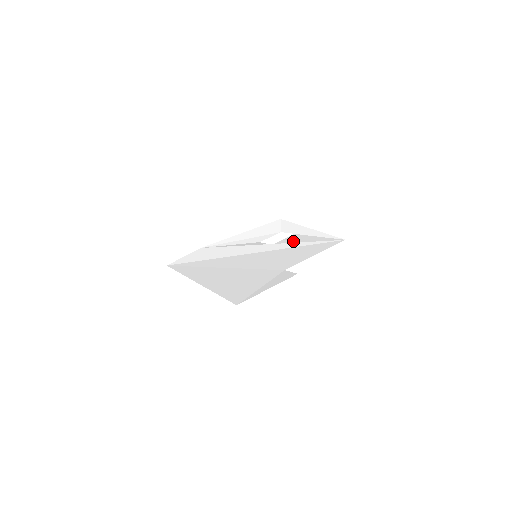
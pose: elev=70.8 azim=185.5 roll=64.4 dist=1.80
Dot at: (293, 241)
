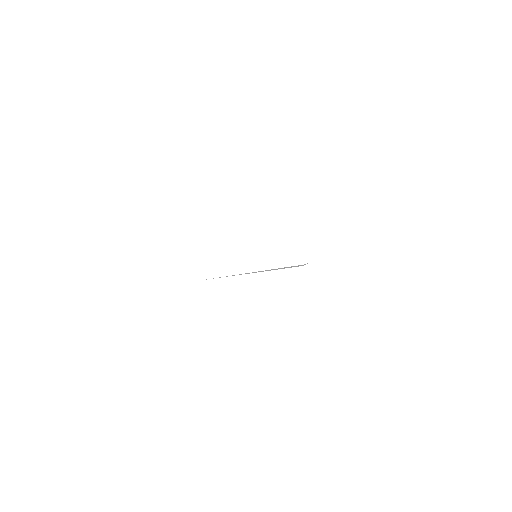
Dot at: occluded
